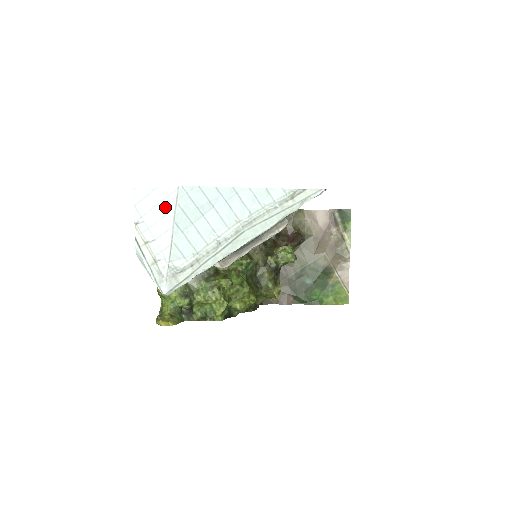
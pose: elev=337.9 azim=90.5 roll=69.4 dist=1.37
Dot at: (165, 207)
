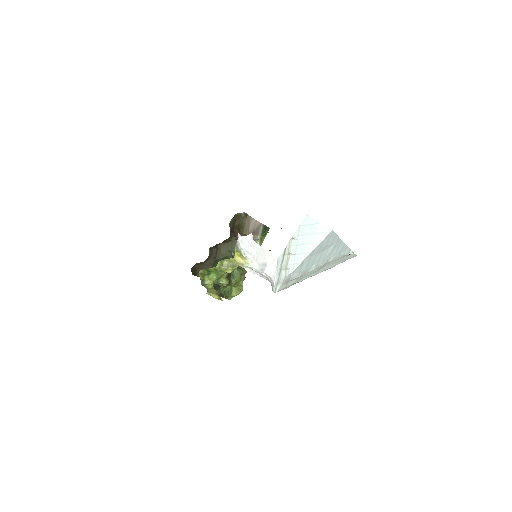
Dot at: (316, 238)
